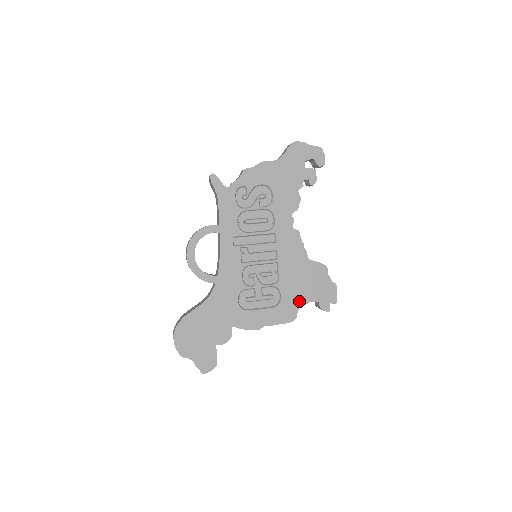
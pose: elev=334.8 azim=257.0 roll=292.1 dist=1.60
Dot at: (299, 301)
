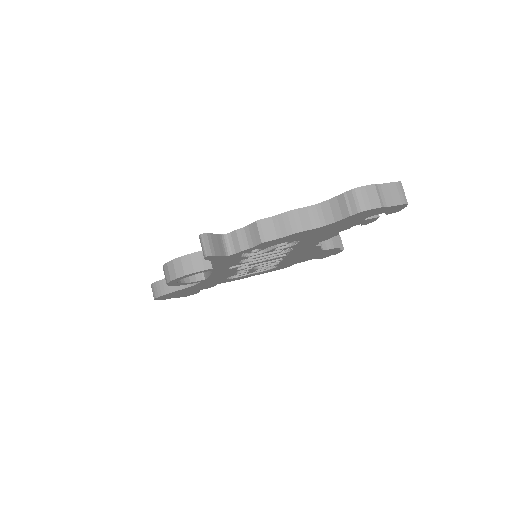
Dot at: (296, 263)
